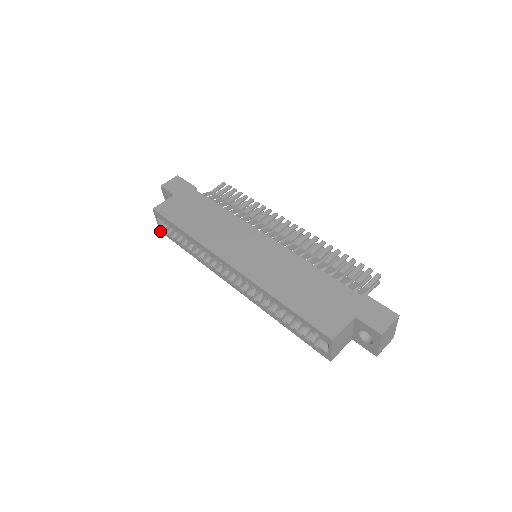
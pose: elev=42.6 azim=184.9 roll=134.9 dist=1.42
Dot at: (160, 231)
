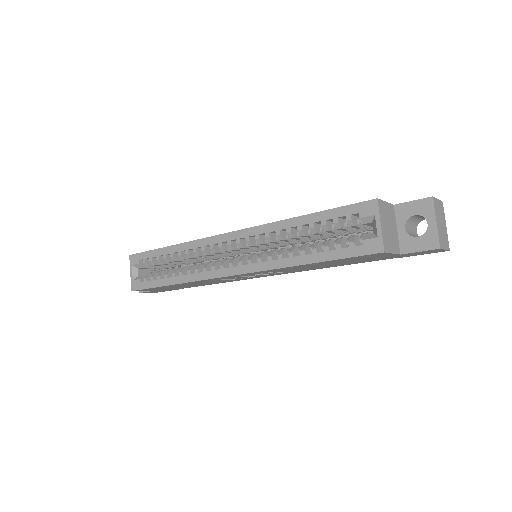
Dot at: (131, 290)
